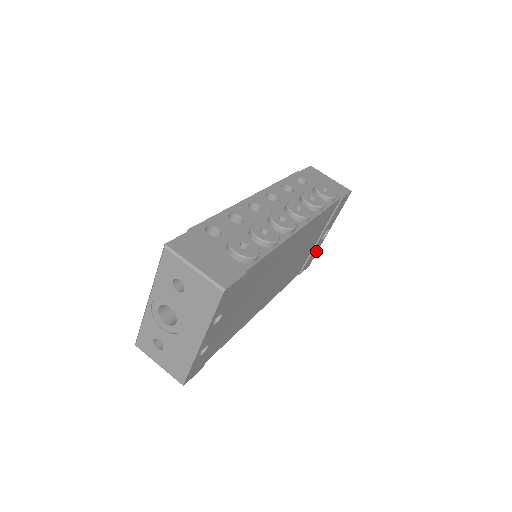
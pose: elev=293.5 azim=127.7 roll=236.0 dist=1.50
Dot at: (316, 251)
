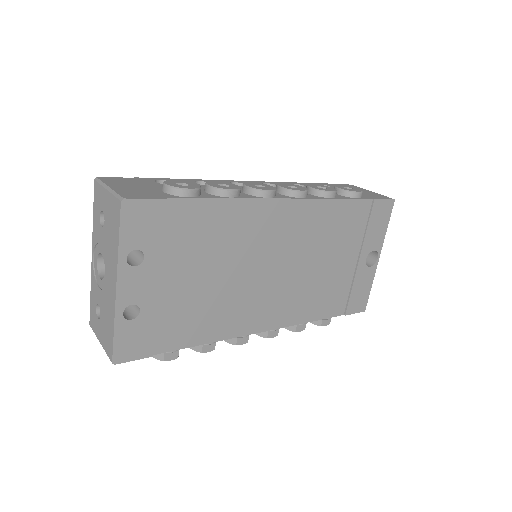
Dot at: (367, 286)
